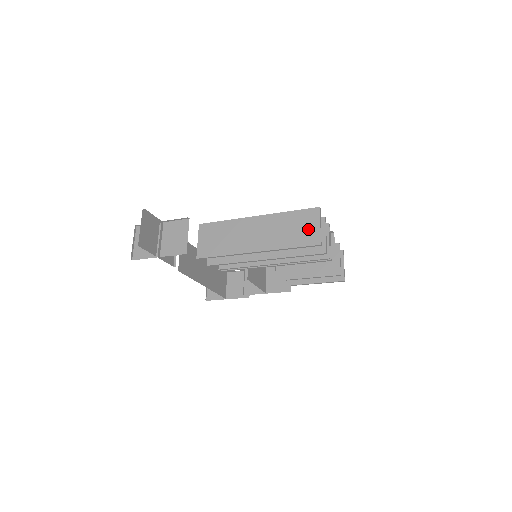
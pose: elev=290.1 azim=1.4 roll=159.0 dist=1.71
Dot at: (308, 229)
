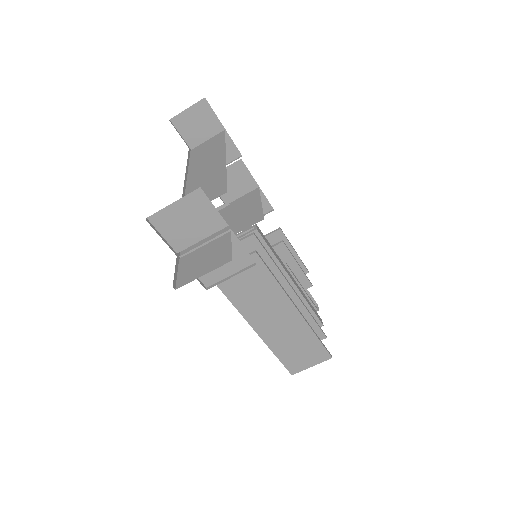
Dot at: (304, 360)
